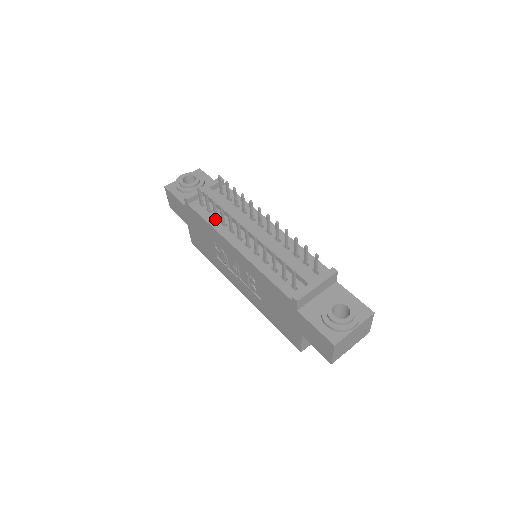
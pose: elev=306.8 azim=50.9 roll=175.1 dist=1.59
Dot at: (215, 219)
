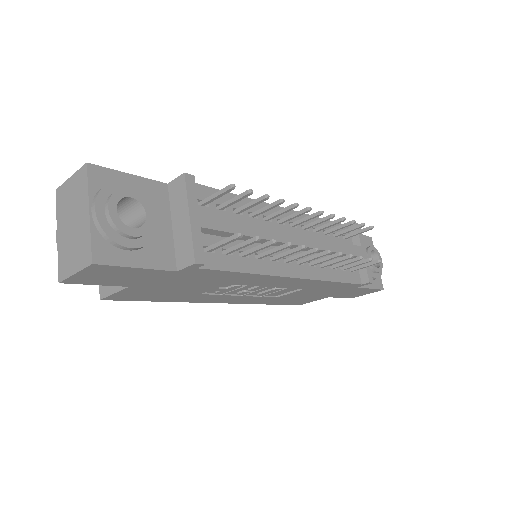
Dot at: (247, 259)
